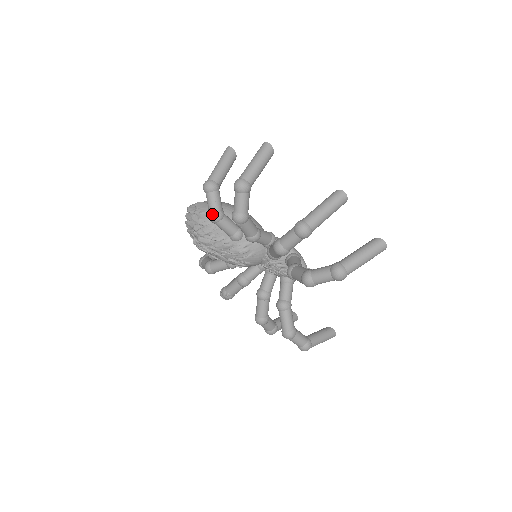
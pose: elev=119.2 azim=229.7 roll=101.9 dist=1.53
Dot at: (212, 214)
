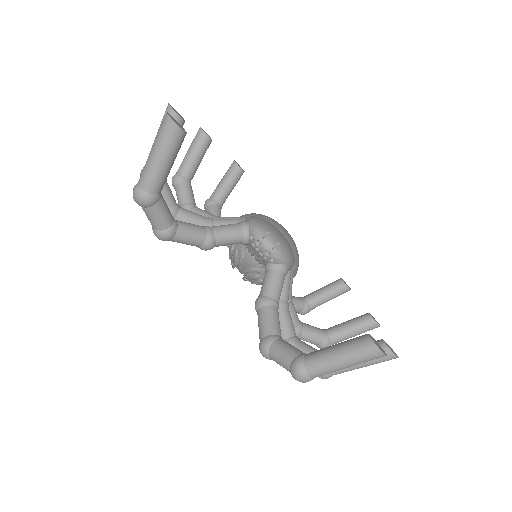
Dot at: occluded
